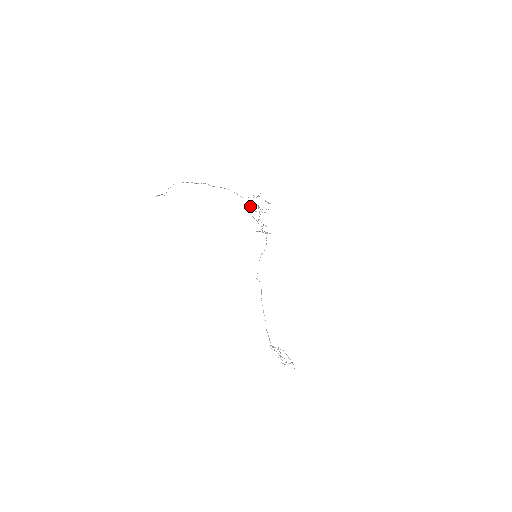
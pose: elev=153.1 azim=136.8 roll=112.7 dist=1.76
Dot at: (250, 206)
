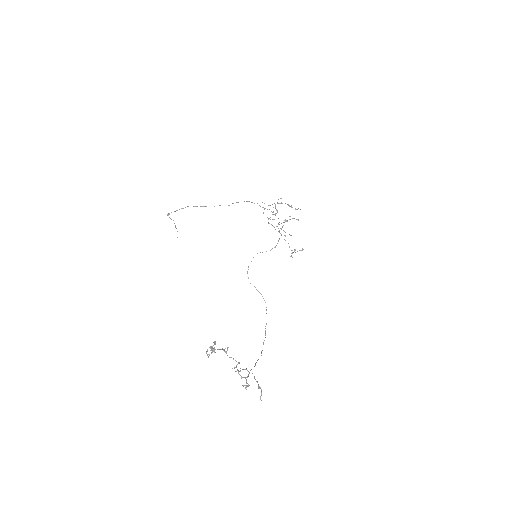
Dot at: occluded
